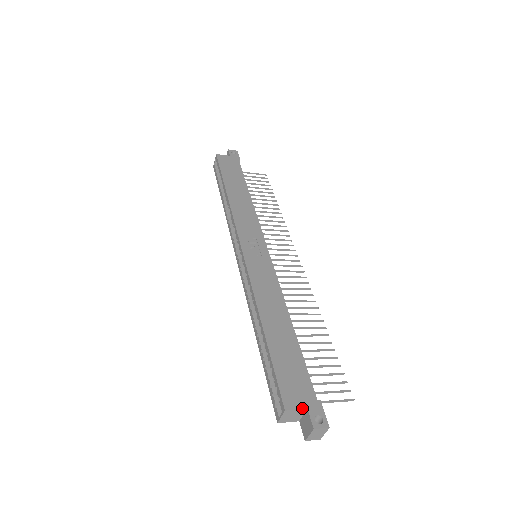
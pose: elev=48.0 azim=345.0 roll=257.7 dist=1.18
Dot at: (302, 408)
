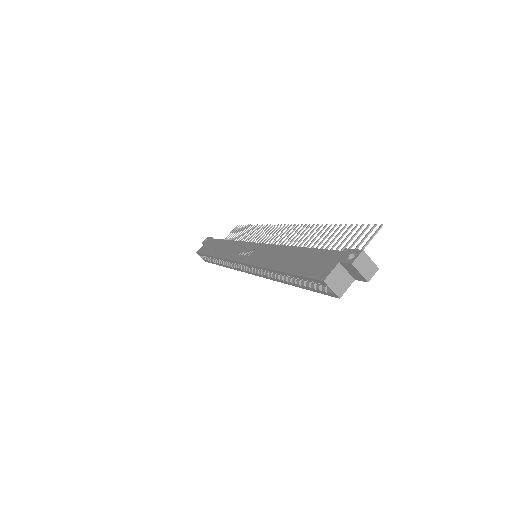
Dot at: (335, 266)
